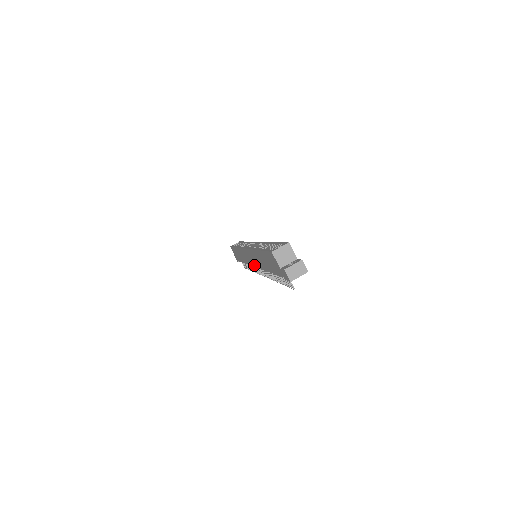
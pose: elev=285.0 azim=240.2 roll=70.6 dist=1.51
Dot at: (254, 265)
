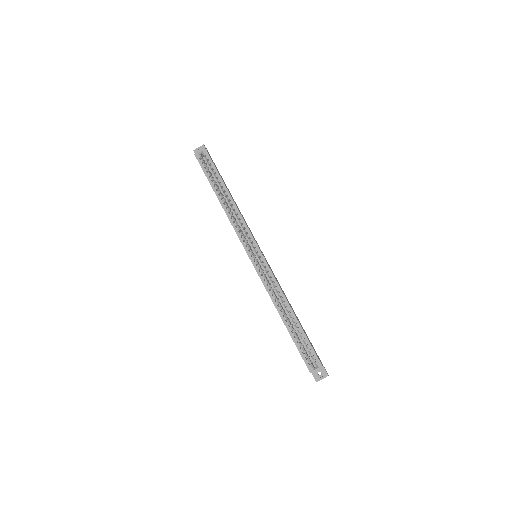
Dot at: occluded
